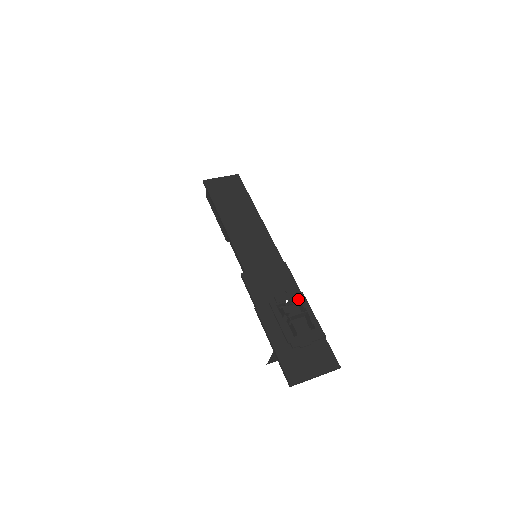
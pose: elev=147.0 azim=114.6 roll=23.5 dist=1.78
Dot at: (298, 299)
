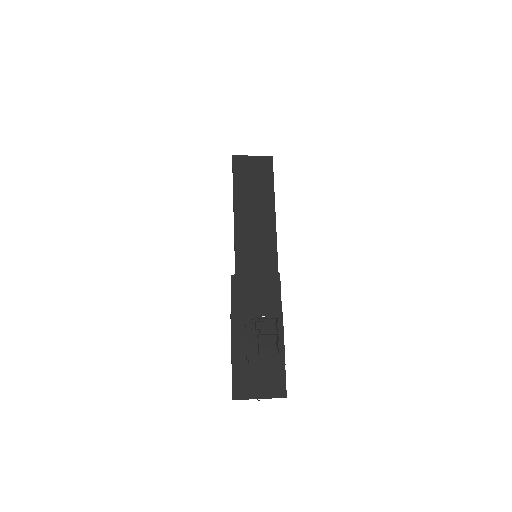
Dot at: (276, 318)
